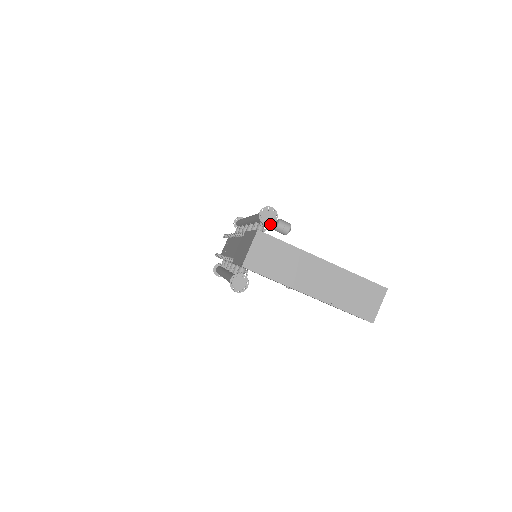
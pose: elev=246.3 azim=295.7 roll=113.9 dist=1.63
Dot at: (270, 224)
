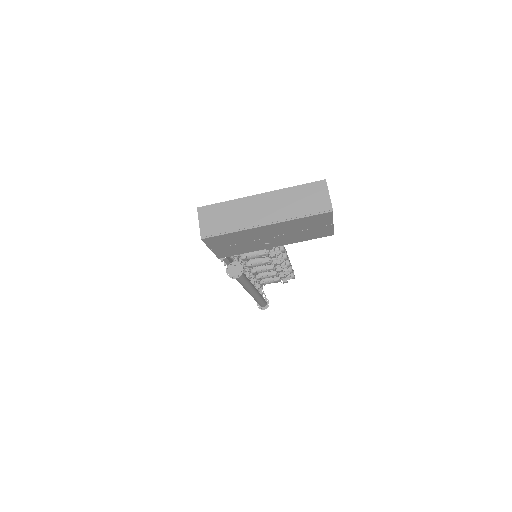
Dot at: occluded
